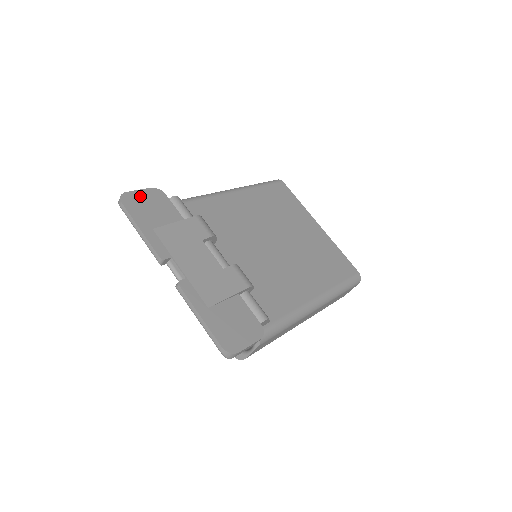
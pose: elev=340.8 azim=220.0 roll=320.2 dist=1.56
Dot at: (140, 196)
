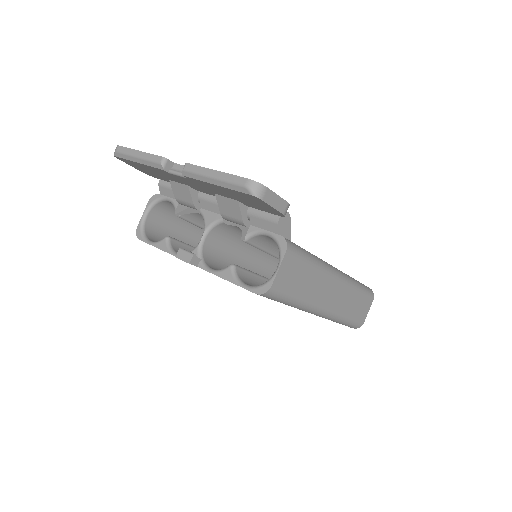
Dot at: occluded
